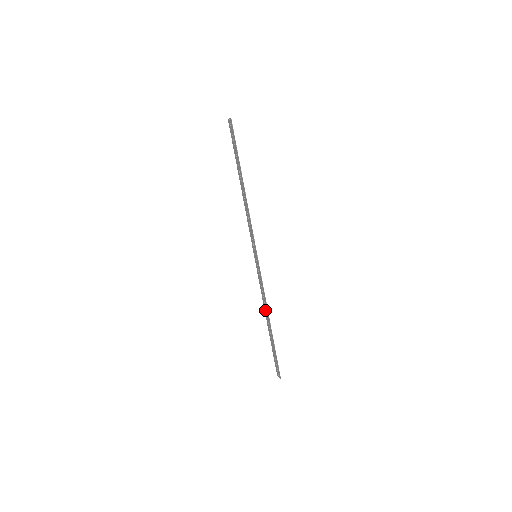
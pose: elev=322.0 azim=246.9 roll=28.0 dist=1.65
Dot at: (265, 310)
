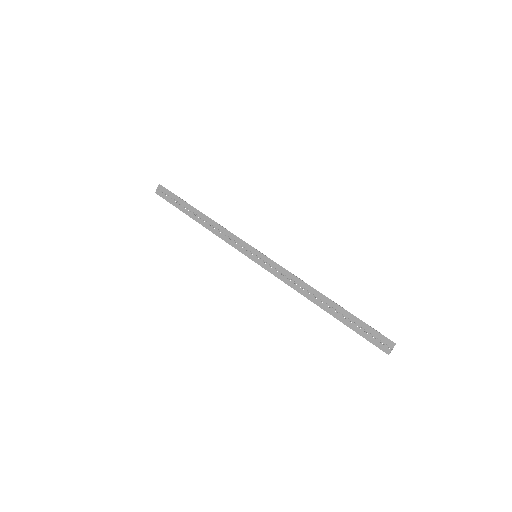
Dot at: (308, 295)
